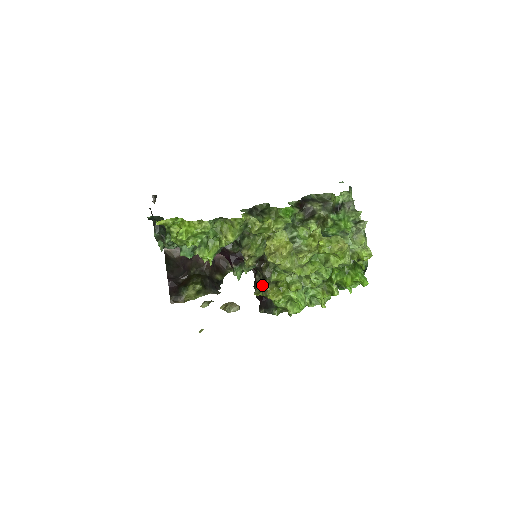
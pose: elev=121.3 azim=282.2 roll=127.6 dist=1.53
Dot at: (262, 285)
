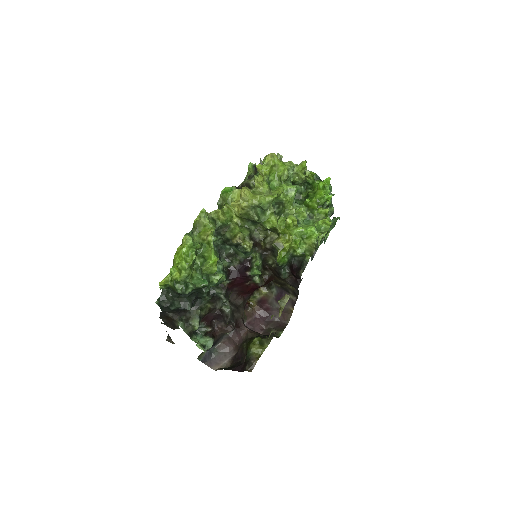
Dot at: occluded
